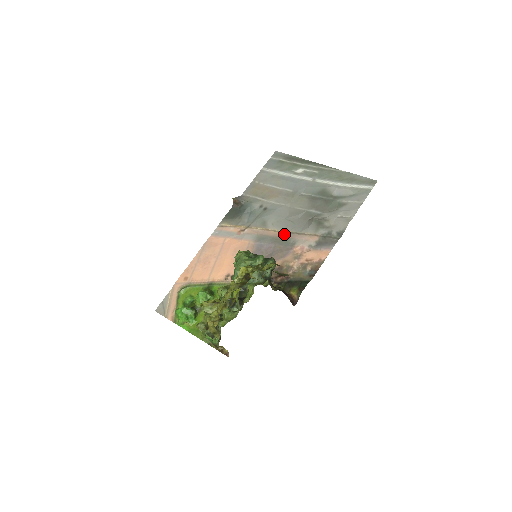
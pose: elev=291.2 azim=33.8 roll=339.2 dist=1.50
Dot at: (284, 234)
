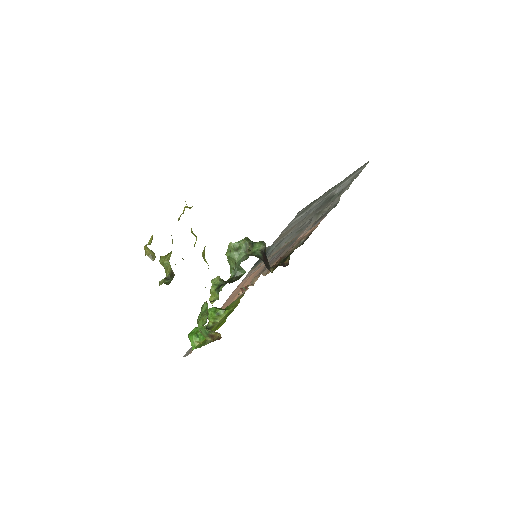
Dot at: (292, 240)
